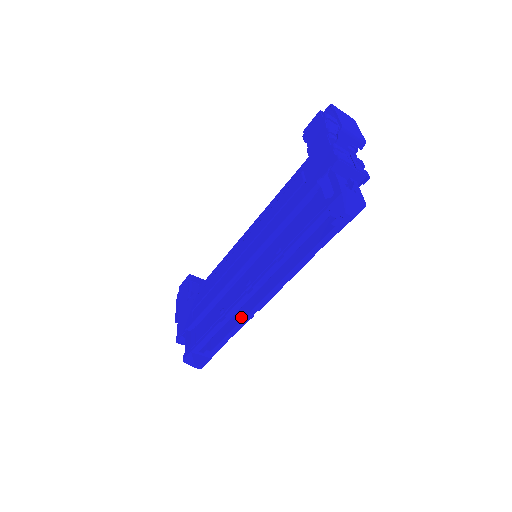
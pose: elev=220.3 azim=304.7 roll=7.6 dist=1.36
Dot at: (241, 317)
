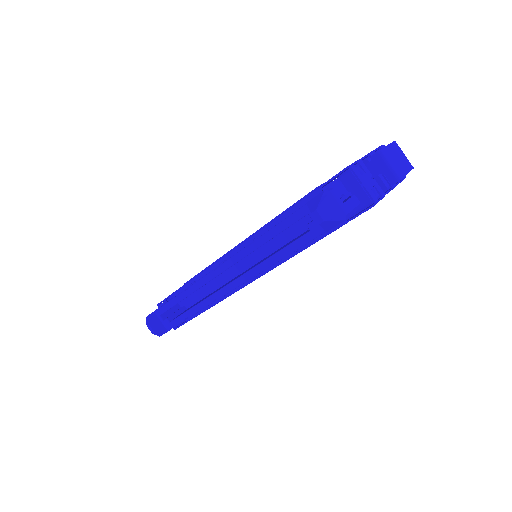
Dot at: (205, 298)
